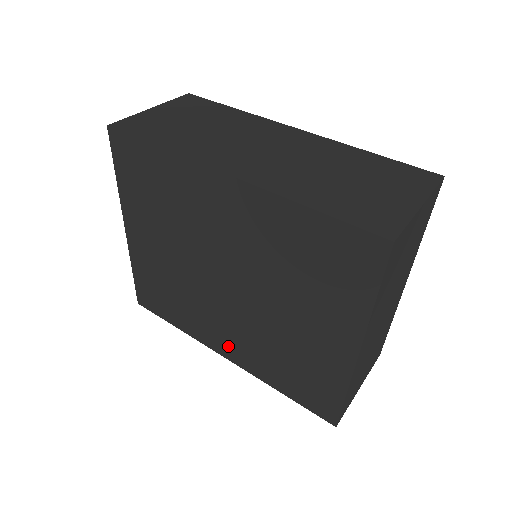
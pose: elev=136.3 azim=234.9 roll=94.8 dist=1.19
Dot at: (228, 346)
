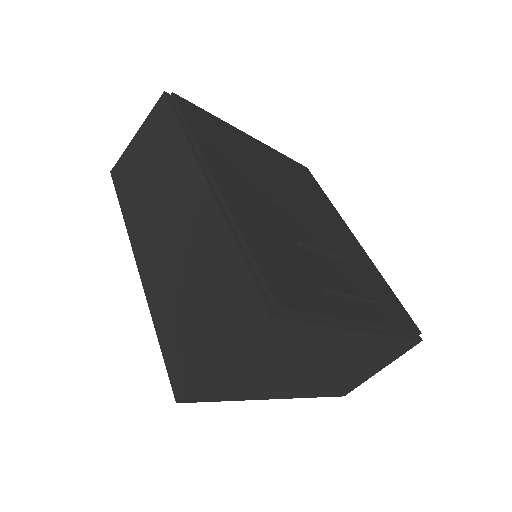
Dot at: occluded
